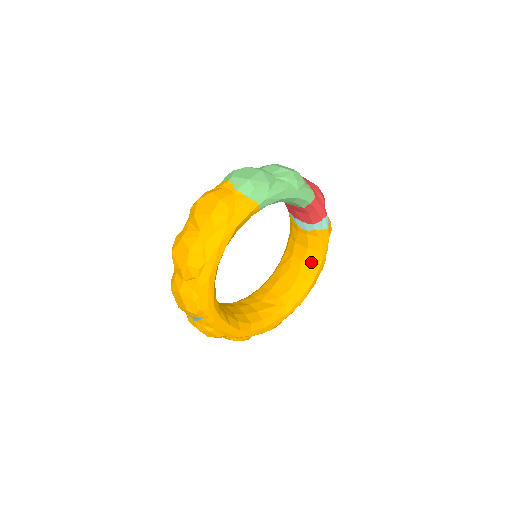
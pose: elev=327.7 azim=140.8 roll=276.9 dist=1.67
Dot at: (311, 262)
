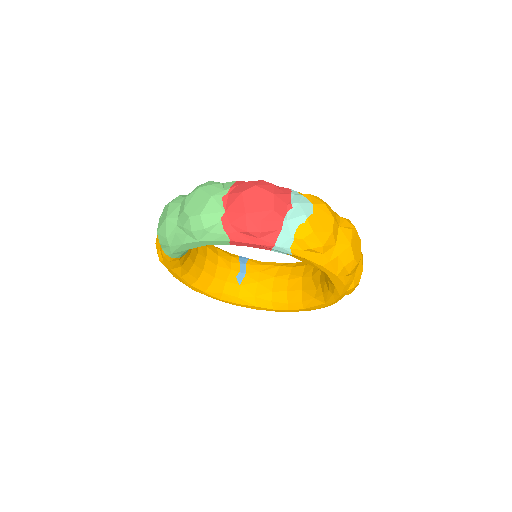
Dot at: occluded
